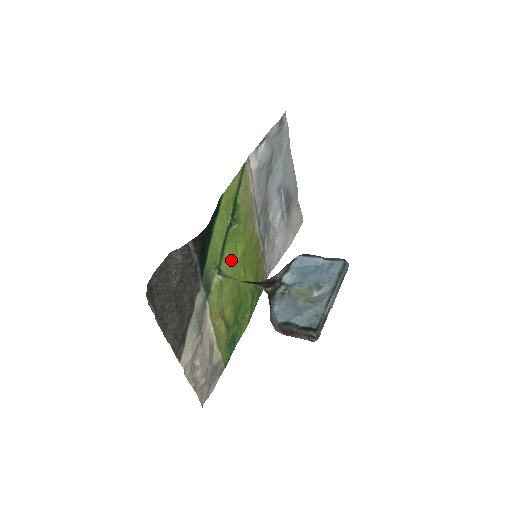
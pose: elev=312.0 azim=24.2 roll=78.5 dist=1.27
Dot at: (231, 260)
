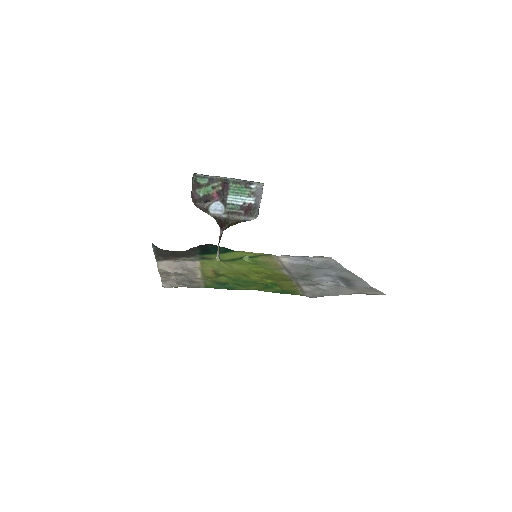
Dot at: (239, 265)
